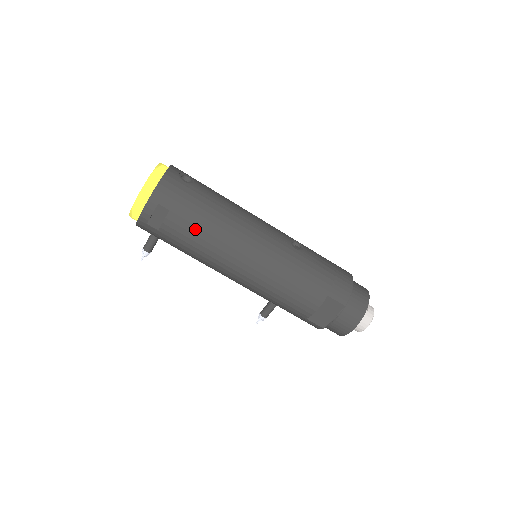
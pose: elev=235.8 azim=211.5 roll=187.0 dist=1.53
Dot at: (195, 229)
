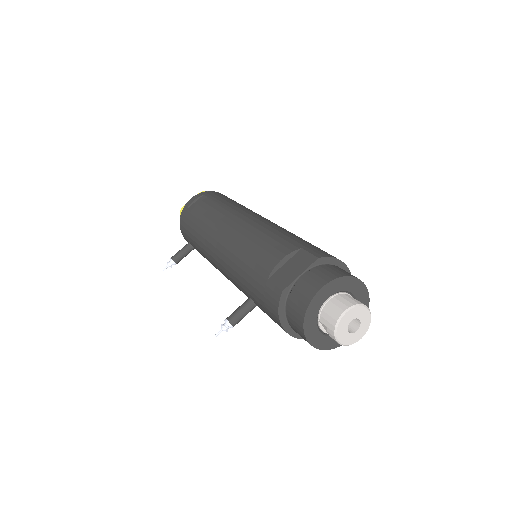
Dot at: (216, 205)
